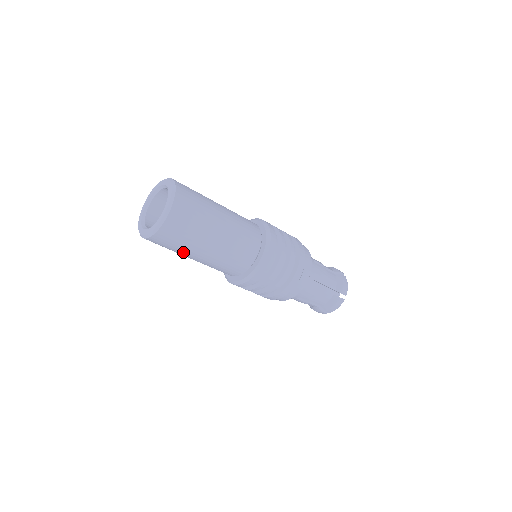
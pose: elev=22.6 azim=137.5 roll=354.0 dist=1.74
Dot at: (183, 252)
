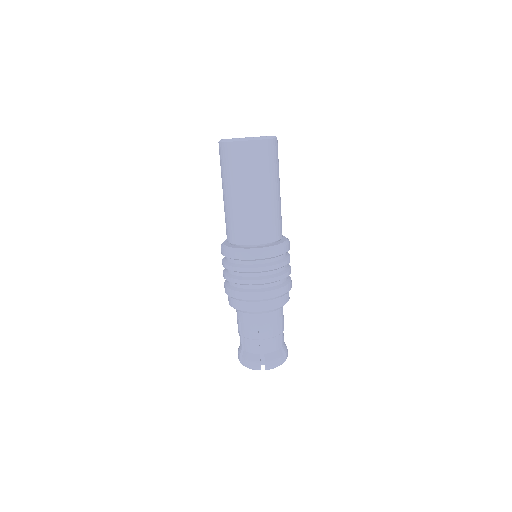
Dot at: (247, 179)
